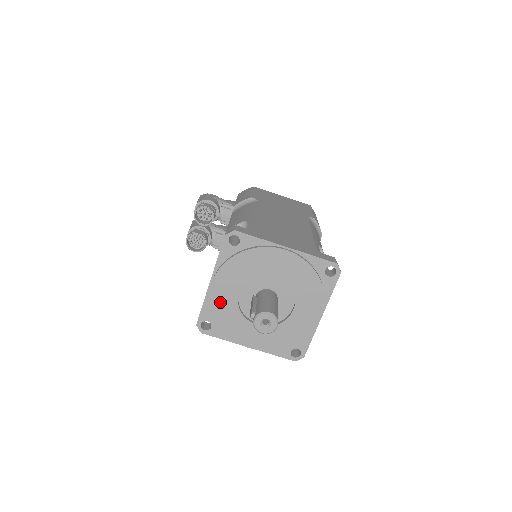
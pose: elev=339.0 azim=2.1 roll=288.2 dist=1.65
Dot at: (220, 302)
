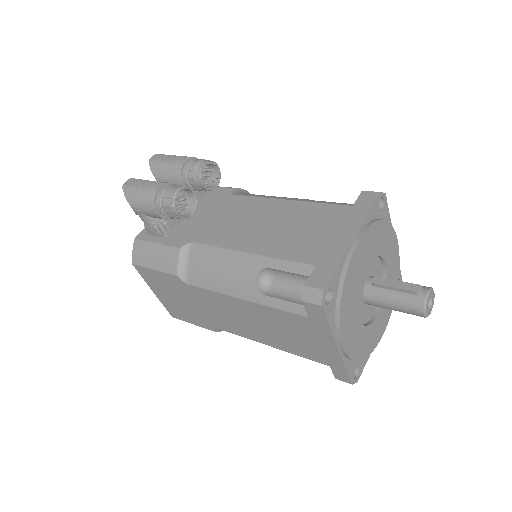
Dot at: (354, 269)
